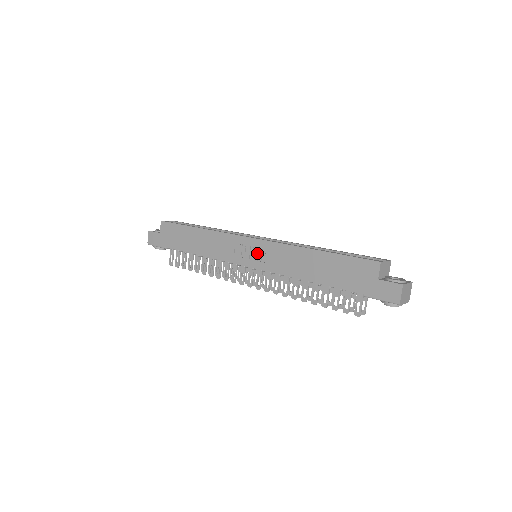
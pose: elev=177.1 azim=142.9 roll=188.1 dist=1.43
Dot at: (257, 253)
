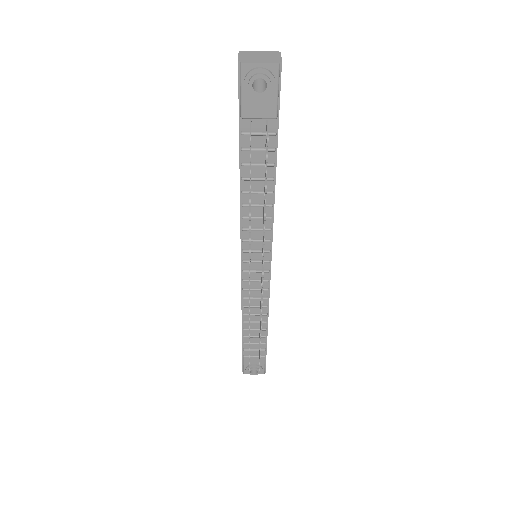
Dot at: occluded
